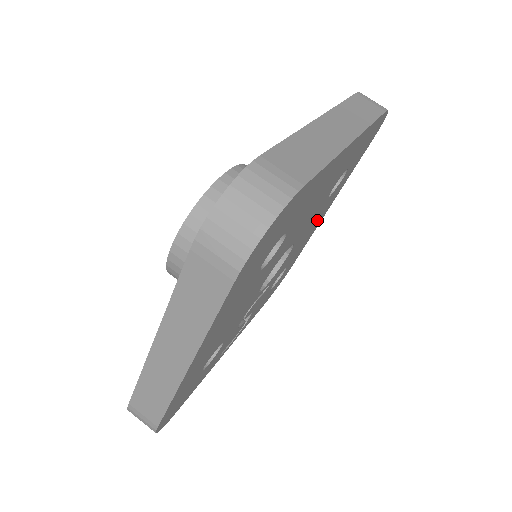
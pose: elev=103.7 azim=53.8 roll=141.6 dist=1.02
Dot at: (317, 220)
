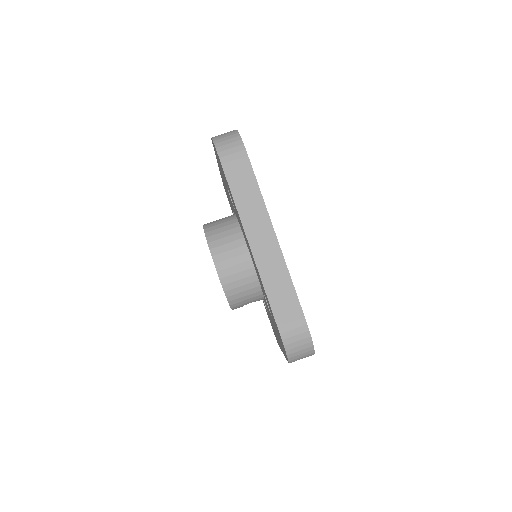
Dot at: occluded
